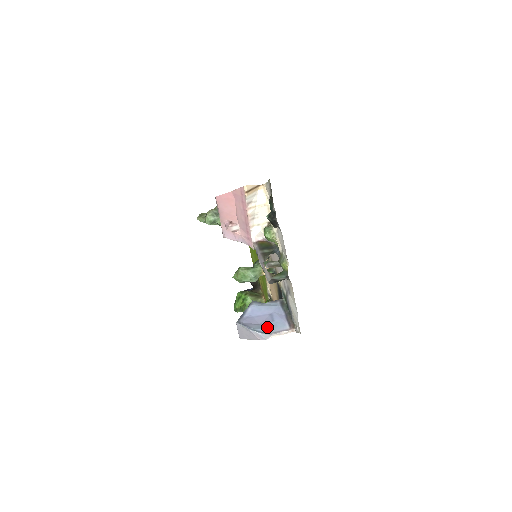
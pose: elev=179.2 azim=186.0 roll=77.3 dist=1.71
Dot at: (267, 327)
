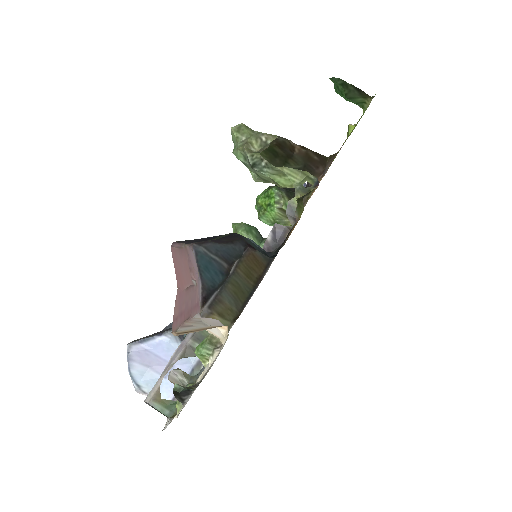
Dot at: (149, 382)
